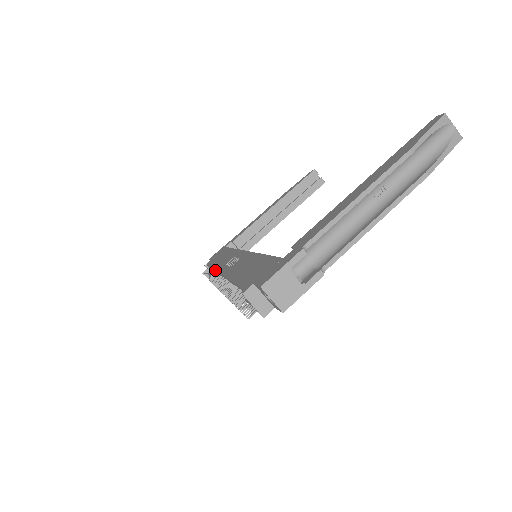
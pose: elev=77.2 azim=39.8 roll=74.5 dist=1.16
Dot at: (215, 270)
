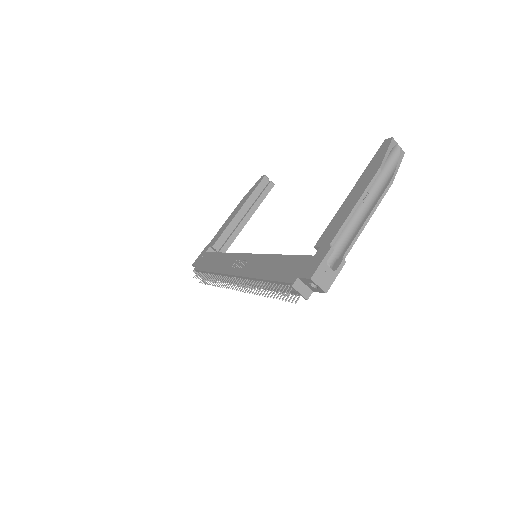
Dot at: (221, 273)
